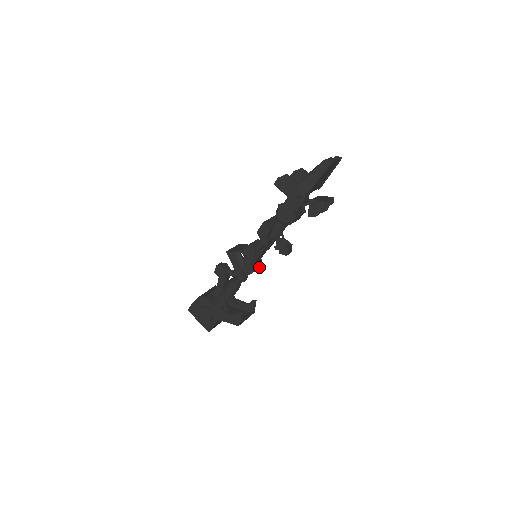
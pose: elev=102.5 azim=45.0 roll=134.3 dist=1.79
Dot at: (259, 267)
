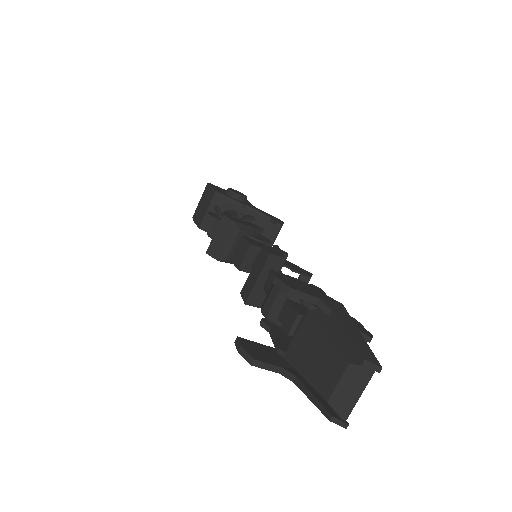
Dot at: occluded
